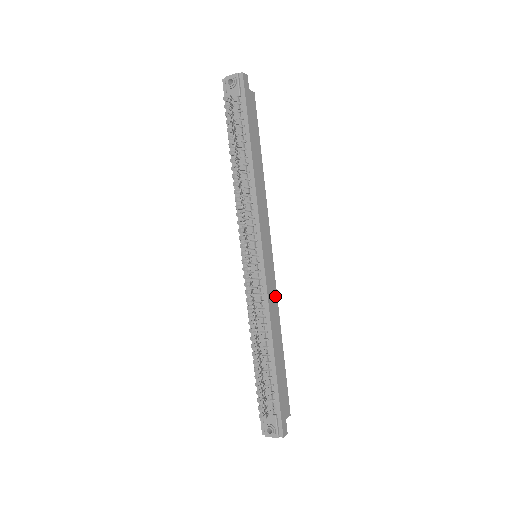
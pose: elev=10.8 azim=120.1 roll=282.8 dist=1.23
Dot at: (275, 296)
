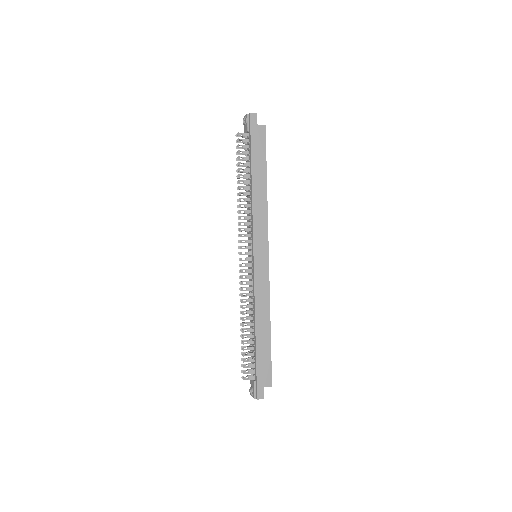
Dot at: (266, 289)
